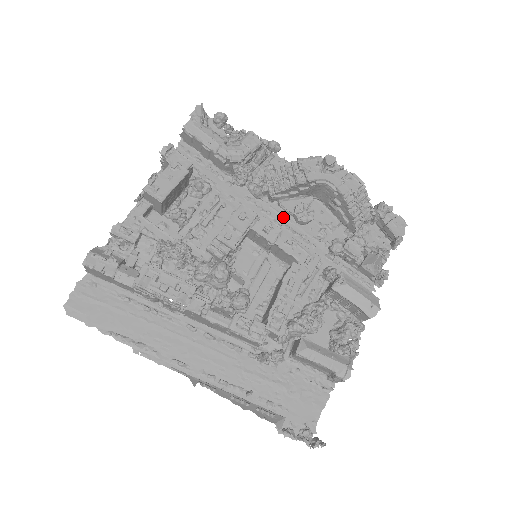
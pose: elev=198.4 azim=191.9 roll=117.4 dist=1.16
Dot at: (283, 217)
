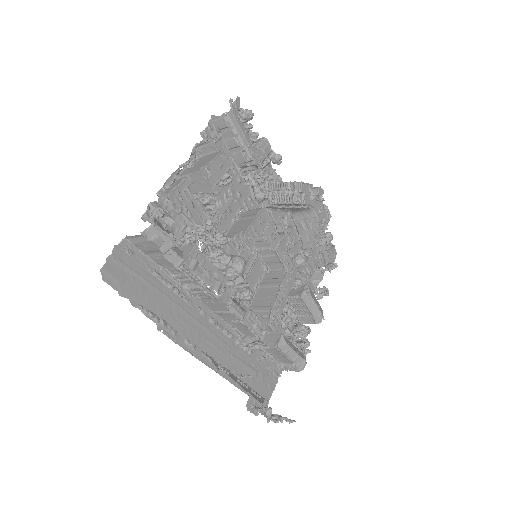
Dot at: occluded
